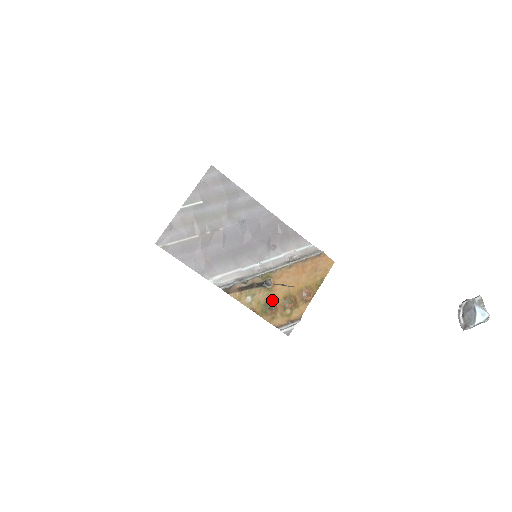
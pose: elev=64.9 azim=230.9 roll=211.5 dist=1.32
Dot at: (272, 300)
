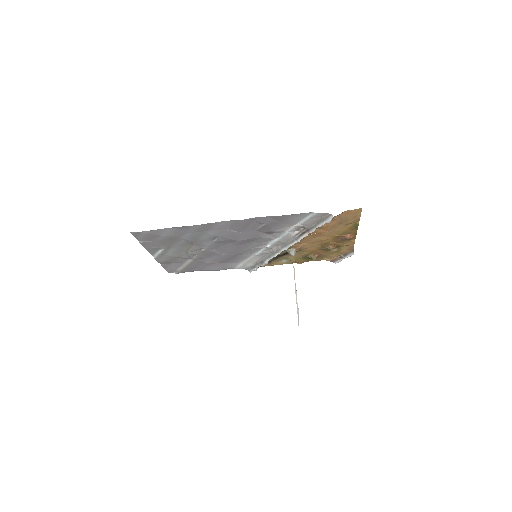
Dot at: (309, 253)
